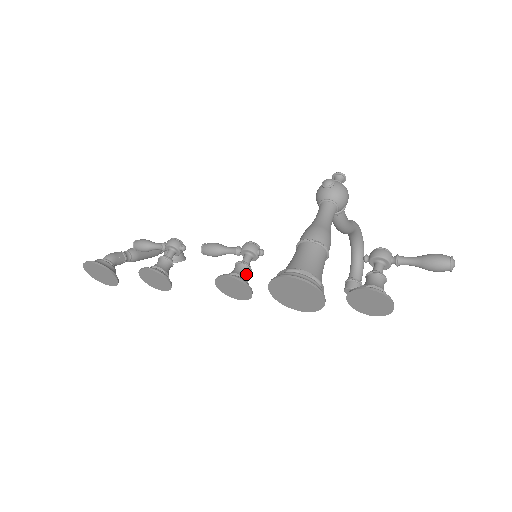
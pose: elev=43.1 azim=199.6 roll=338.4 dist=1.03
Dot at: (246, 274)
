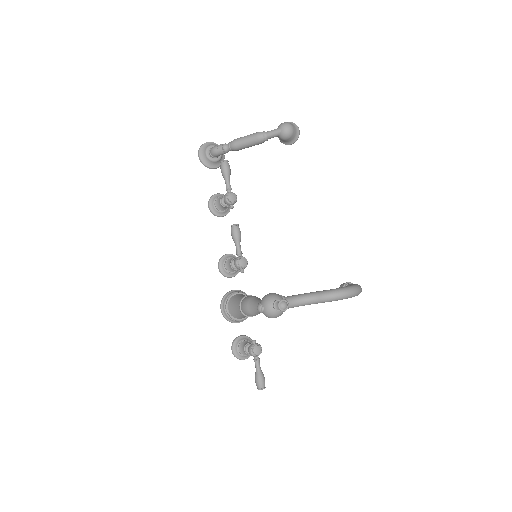
Dot at: (233, 270)
